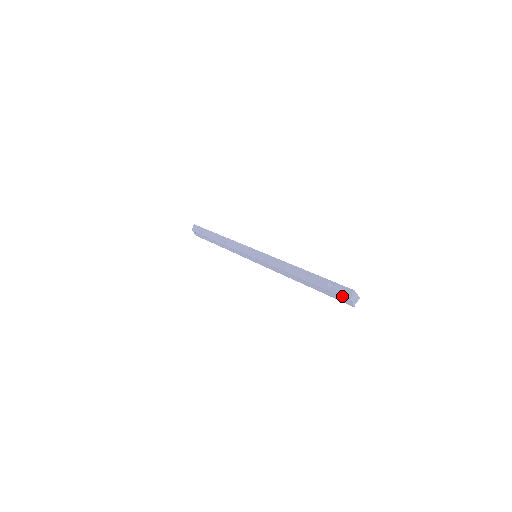
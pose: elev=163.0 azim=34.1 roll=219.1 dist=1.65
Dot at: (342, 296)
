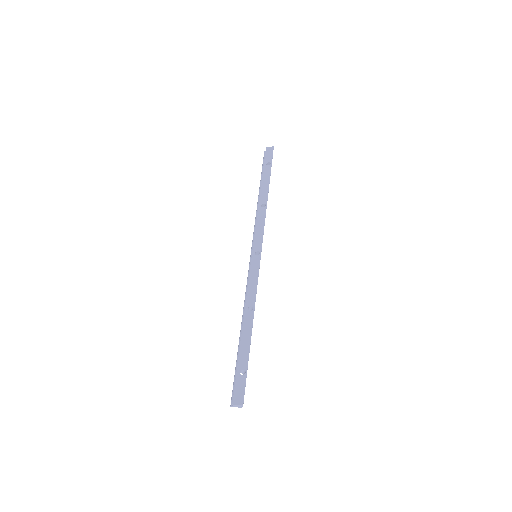
Dot at: (235, 393)
